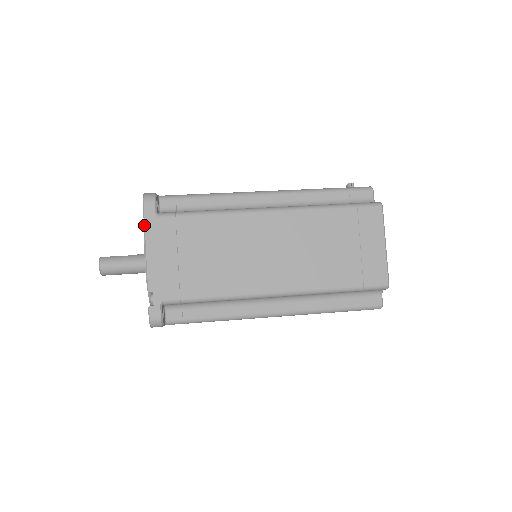
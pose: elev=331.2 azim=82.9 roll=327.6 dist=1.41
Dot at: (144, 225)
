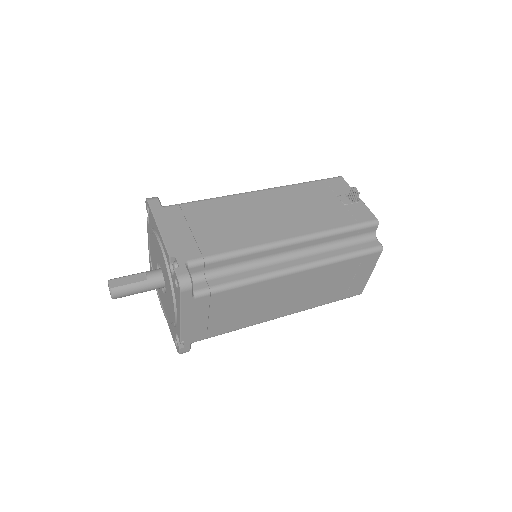
Dot at: (180, 306)
